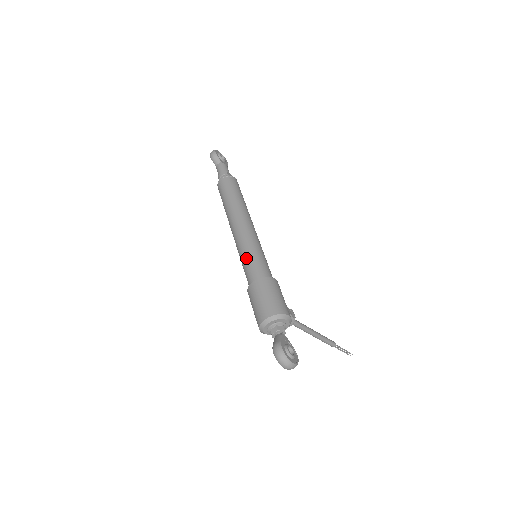
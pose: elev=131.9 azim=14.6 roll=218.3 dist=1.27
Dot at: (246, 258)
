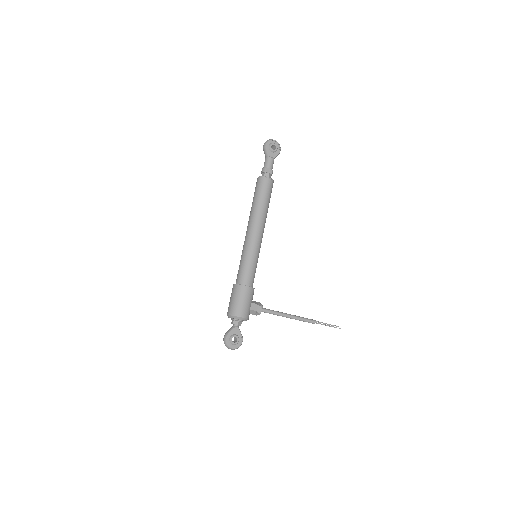
Dot at: (240, 262)
